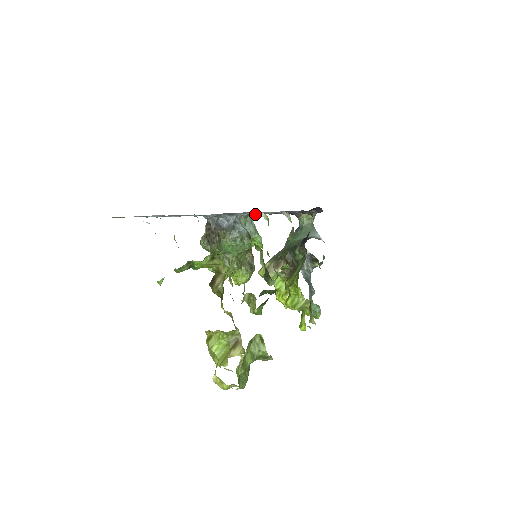
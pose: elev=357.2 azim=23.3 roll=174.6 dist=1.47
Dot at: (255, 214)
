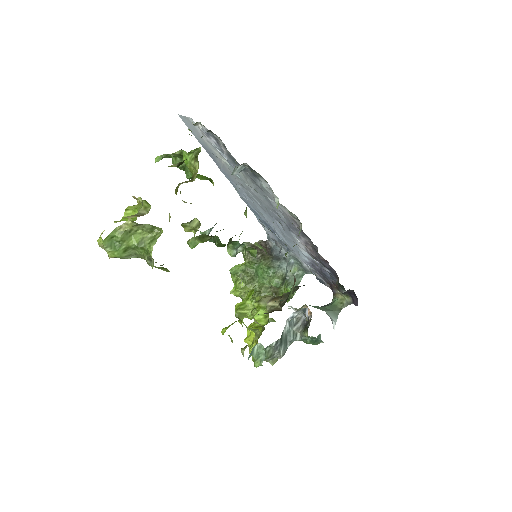
Dot at: (302, 260)
